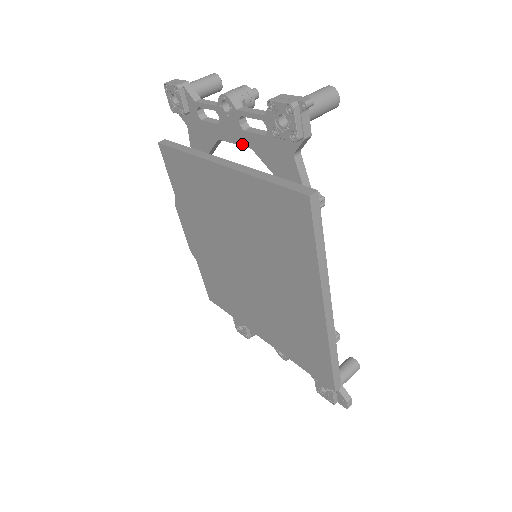
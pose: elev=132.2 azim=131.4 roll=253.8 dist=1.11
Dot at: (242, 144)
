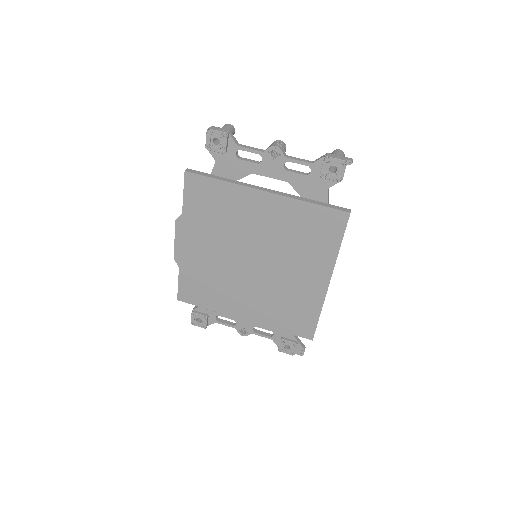
Dot at: (279, 179)
